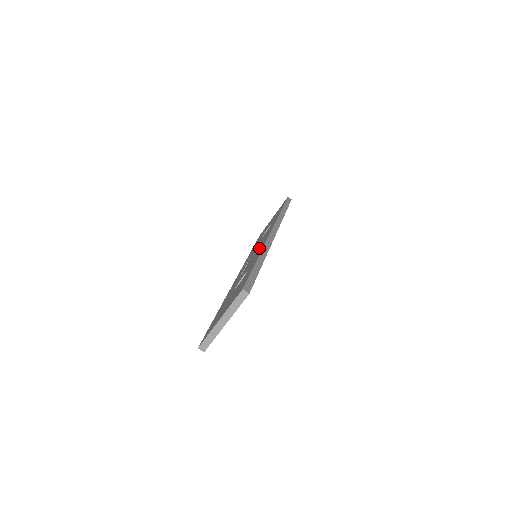
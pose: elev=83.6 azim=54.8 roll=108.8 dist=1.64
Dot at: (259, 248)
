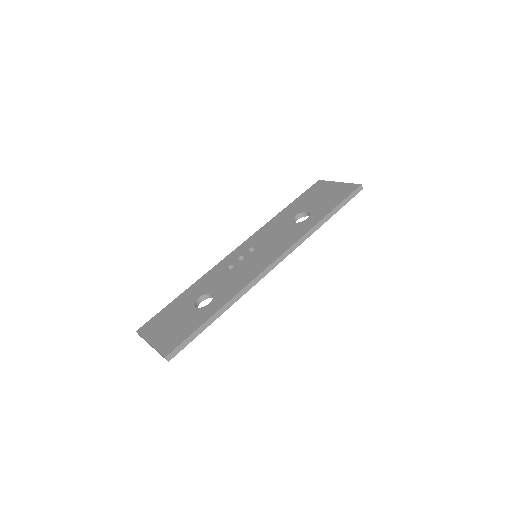
Dot at: (251, 269)
